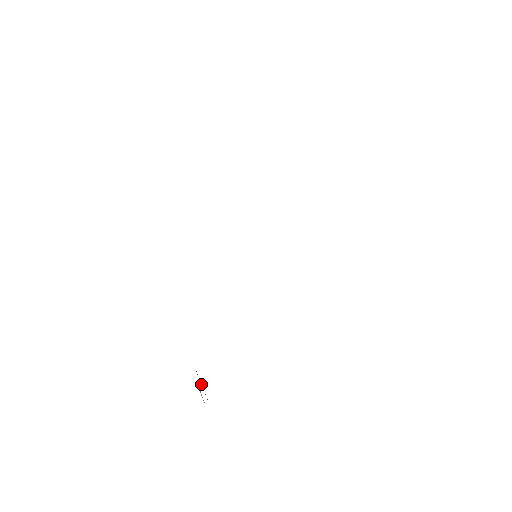
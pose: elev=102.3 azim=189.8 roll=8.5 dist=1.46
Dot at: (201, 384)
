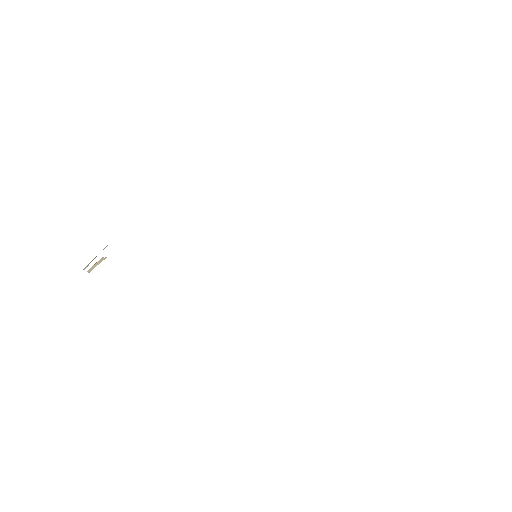
Dot at: occluded
